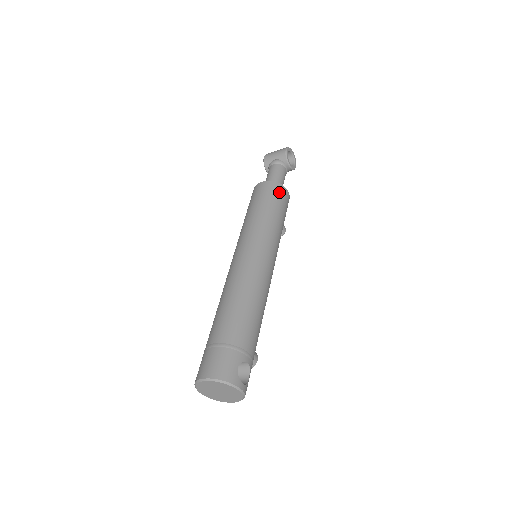
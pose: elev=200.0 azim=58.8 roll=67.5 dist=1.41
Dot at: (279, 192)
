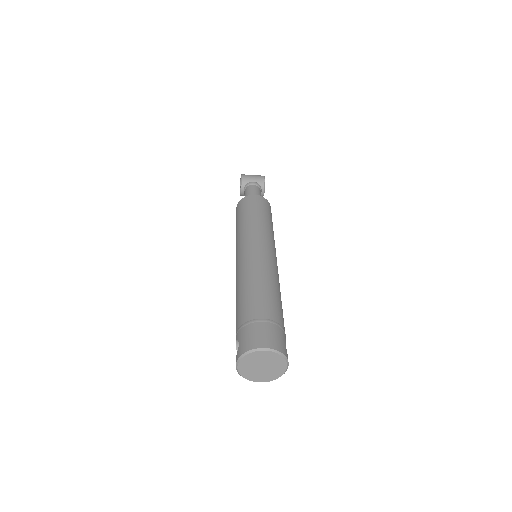
Dot at: (270, 209)
